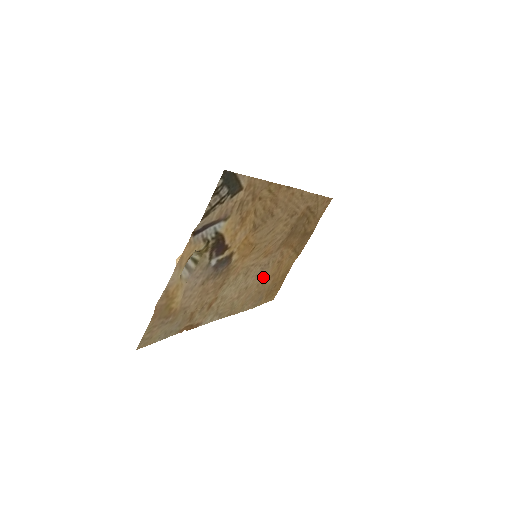
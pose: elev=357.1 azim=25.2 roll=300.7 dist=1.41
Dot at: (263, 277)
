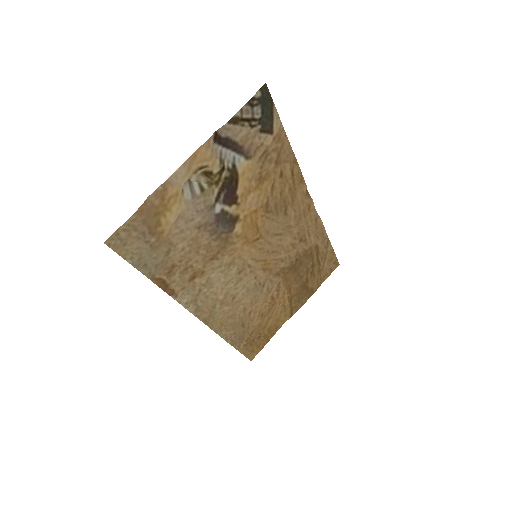
Dot at: (253, 303)
